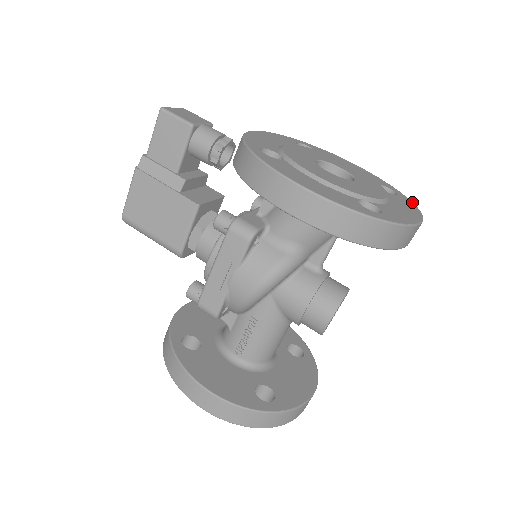
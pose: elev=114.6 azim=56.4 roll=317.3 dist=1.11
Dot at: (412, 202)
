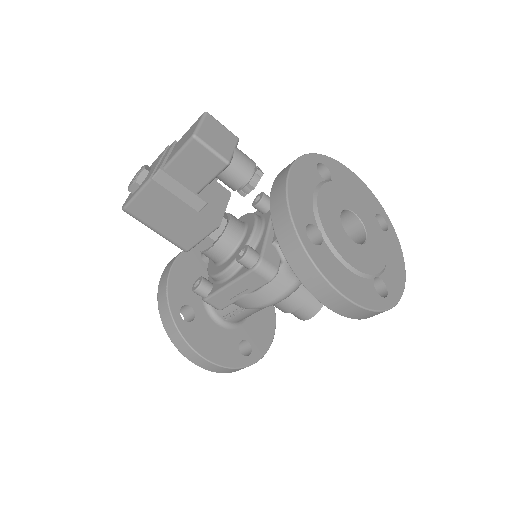
Dot at: occluded
